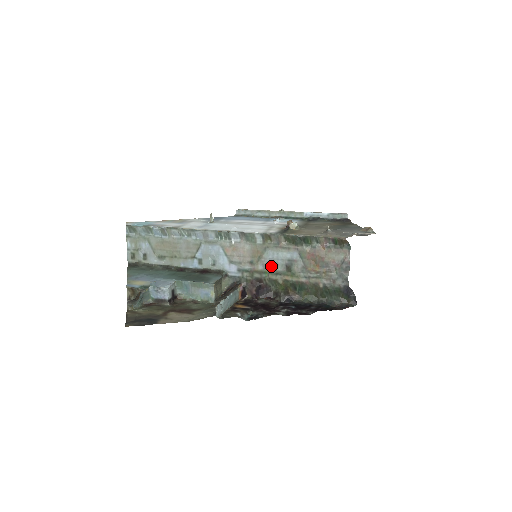
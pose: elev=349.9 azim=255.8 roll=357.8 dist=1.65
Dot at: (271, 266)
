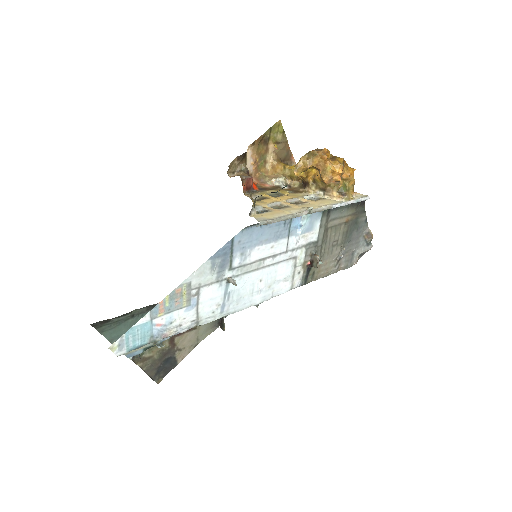
Dot at: occluded
